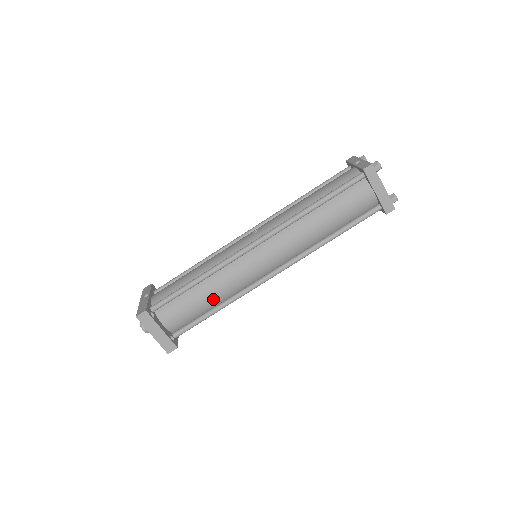
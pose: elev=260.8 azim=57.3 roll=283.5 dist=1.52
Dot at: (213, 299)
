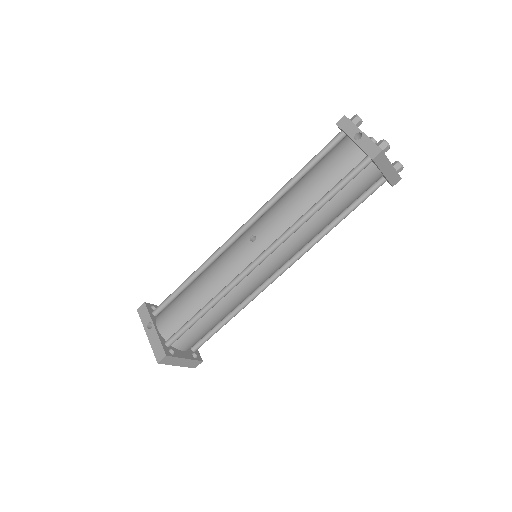
Dot at: (226, 314)
